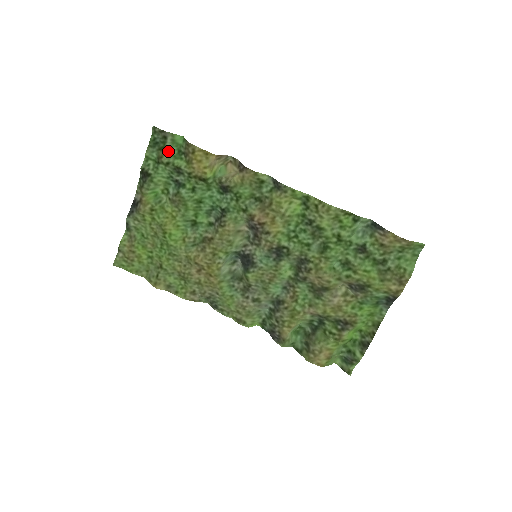
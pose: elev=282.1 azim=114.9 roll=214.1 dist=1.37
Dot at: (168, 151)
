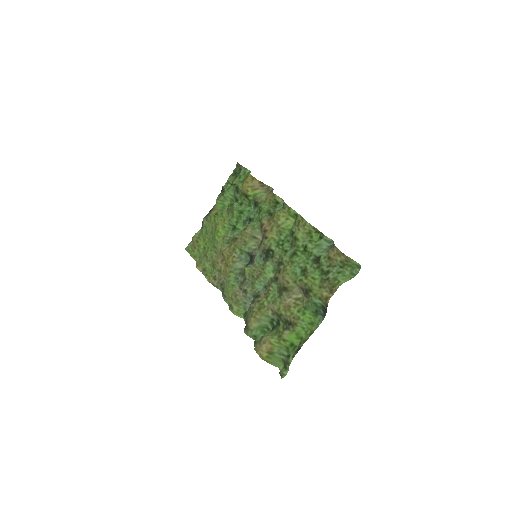
Dot at: (239, 178)
